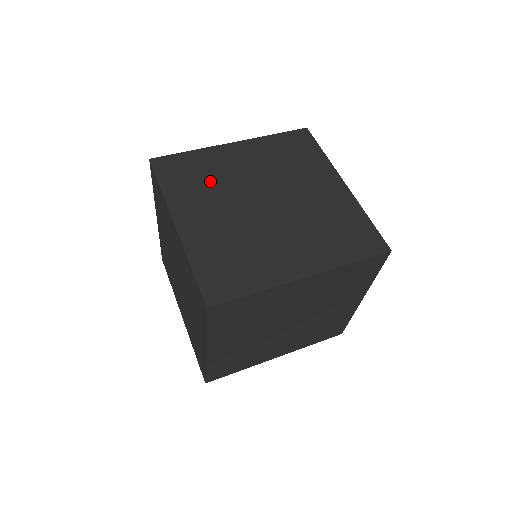
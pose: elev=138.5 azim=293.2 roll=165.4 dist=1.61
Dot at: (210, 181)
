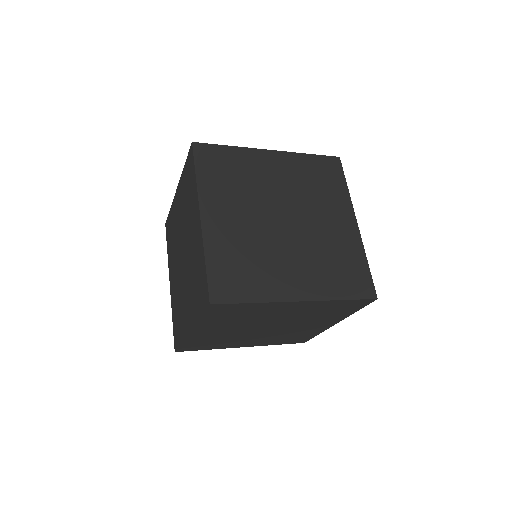
Dot at: occluded
